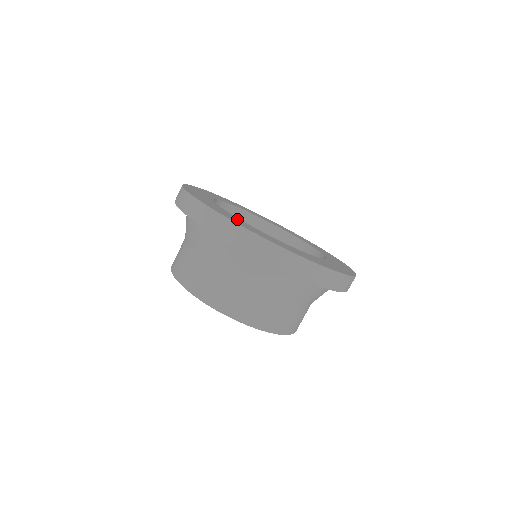
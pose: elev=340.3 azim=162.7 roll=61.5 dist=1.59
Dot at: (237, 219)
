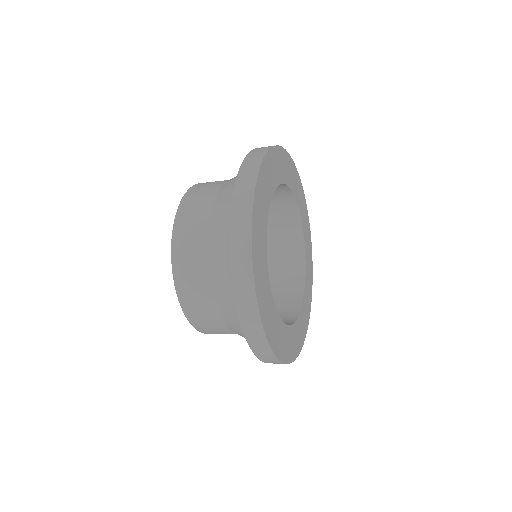
Dot at: (263, 255)
